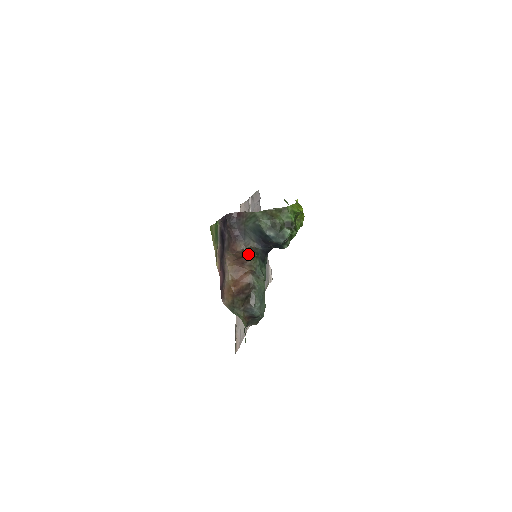
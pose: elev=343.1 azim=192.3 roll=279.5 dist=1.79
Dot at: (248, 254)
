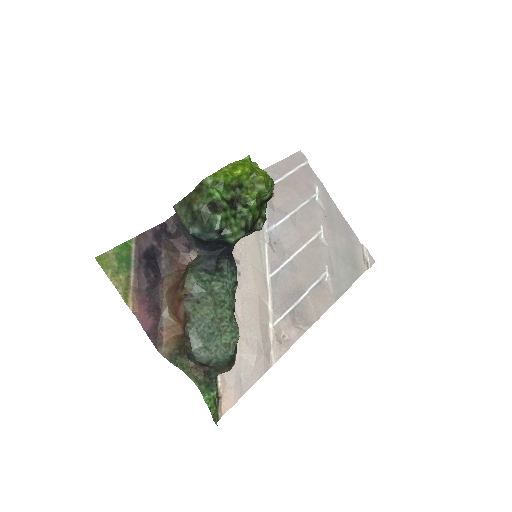
Dot at: (185, 270)
